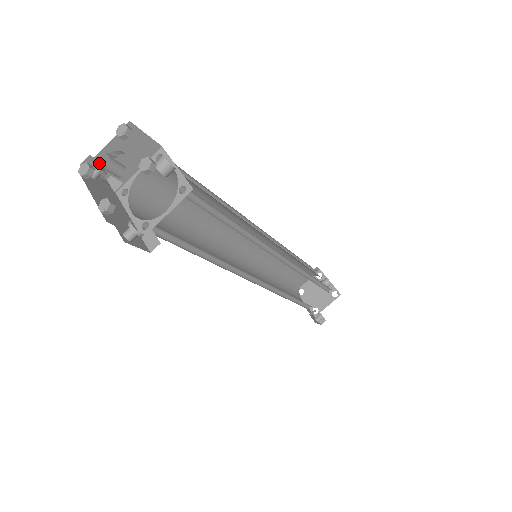
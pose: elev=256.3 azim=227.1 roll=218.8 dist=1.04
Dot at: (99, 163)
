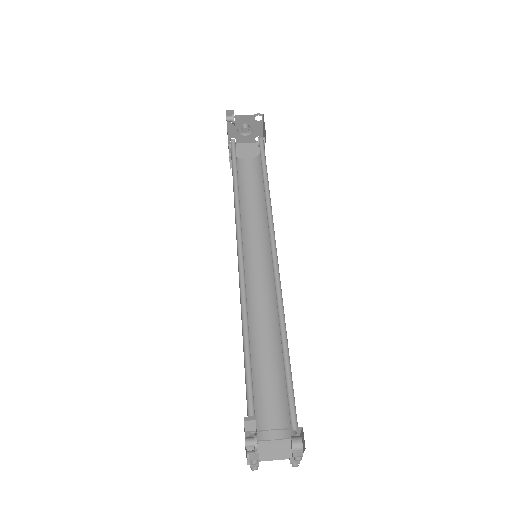
Dot at: occluded
